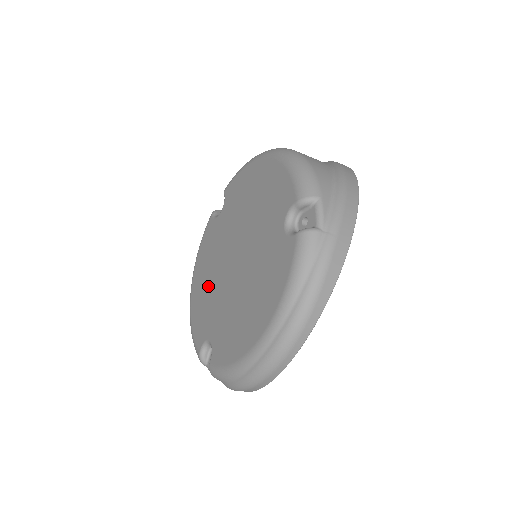
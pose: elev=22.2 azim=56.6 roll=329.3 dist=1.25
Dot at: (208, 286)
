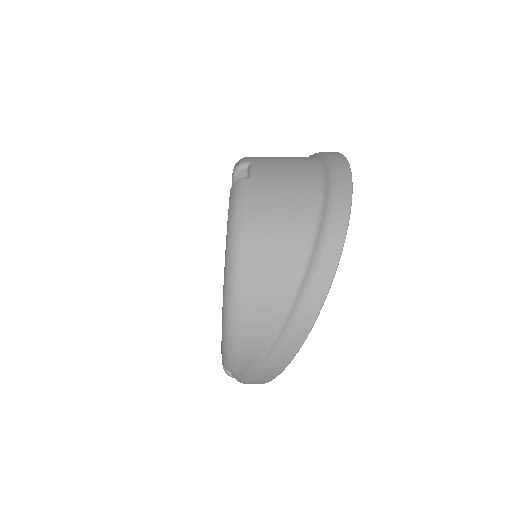
Dot at: occluded
